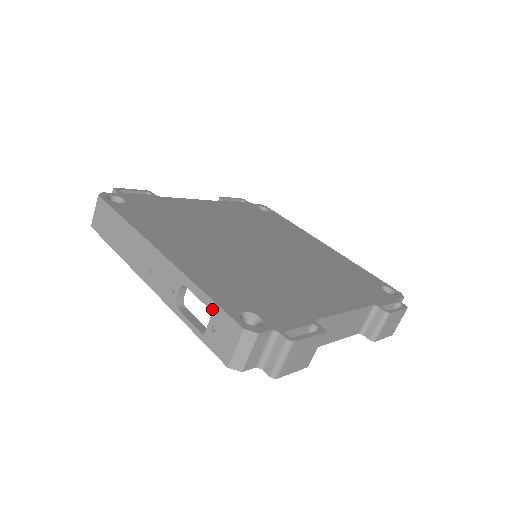
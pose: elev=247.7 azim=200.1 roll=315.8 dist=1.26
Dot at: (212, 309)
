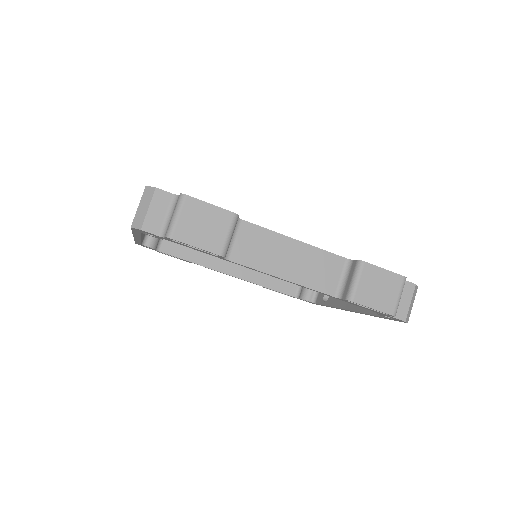
Dot at: occluded
